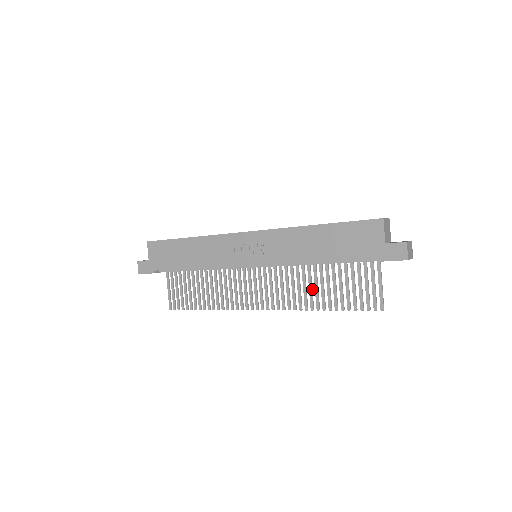
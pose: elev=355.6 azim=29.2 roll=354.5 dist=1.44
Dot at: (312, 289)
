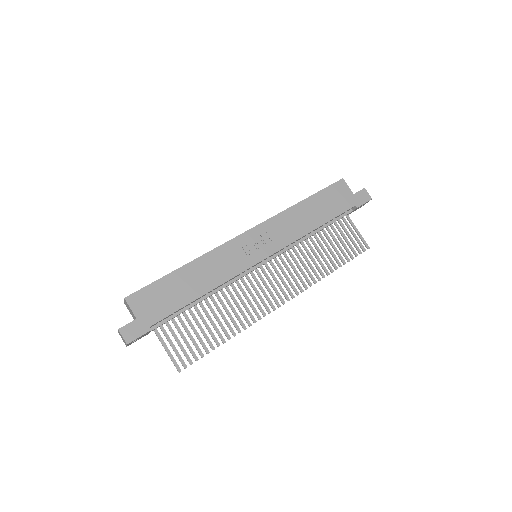
Dot at: (314, 261)
